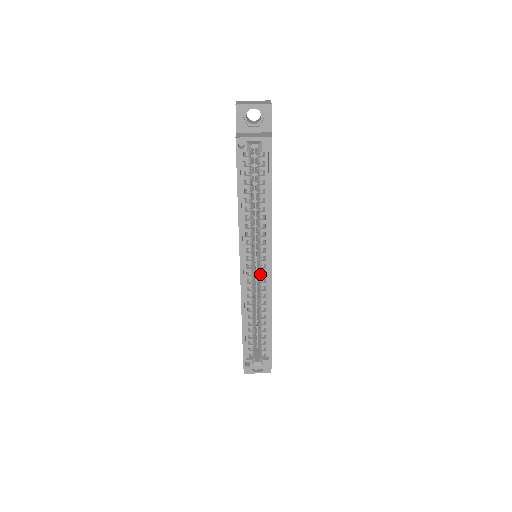
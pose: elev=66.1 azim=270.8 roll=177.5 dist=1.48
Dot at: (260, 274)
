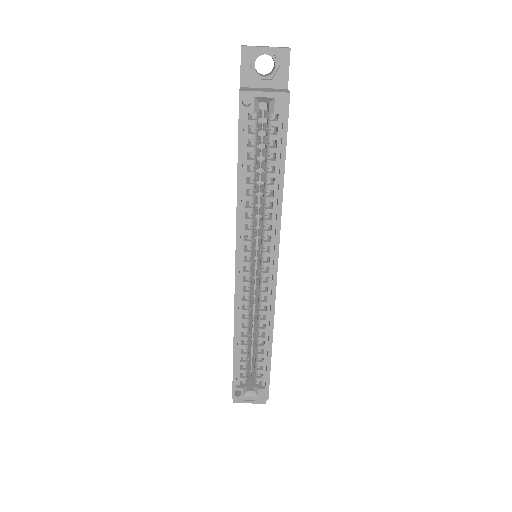
Dot at: (261, 280)
